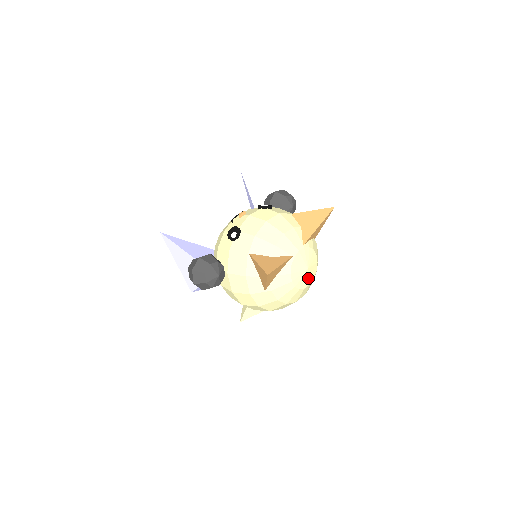
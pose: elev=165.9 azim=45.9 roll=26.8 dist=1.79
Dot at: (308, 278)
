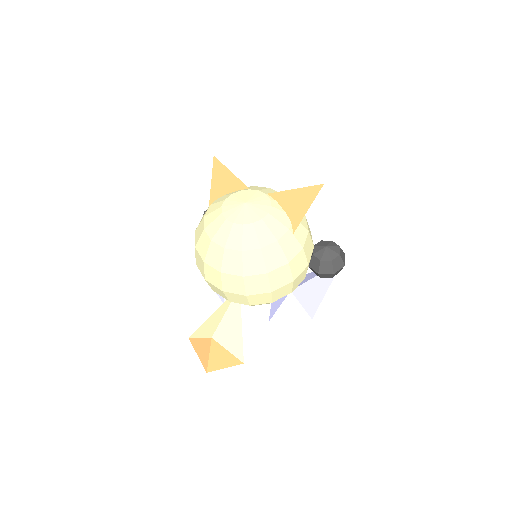
Dot at: (238, 214)
